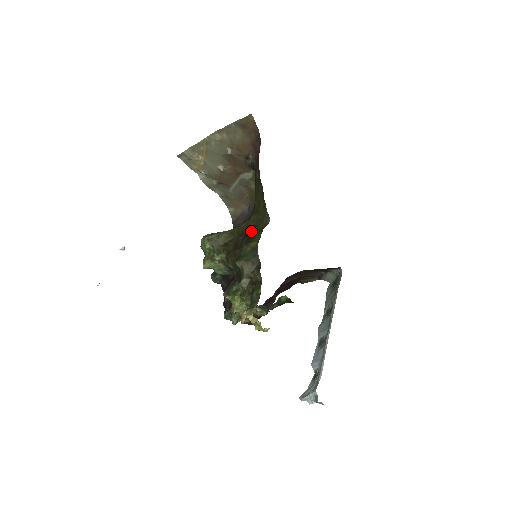
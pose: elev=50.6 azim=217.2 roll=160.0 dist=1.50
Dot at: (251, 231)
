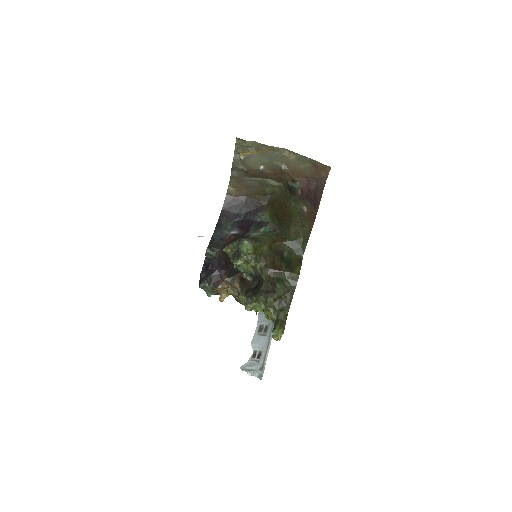
Dot at: (286, 255)
